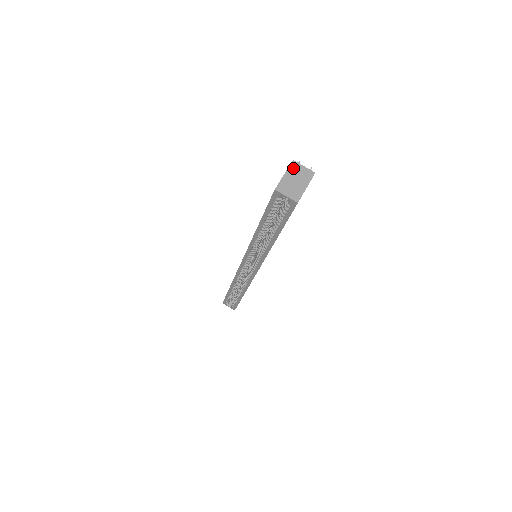
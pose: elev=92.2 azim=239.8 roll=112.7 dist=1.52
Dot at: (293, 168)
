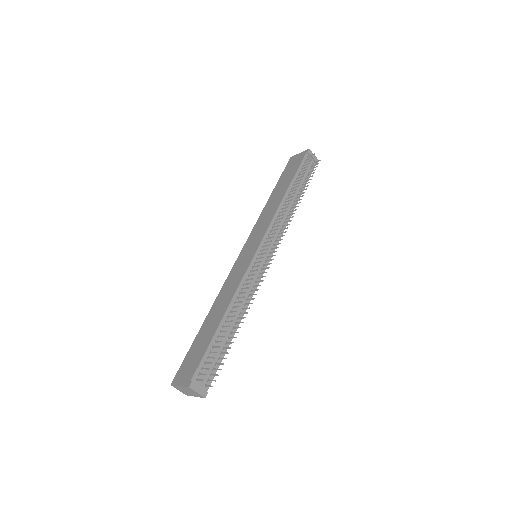
Dot at: (188, 389)
